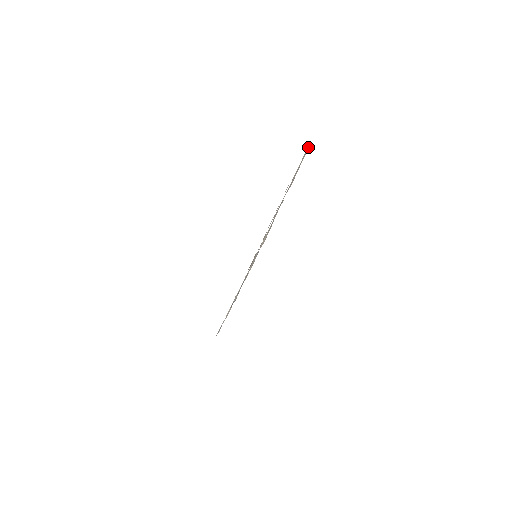
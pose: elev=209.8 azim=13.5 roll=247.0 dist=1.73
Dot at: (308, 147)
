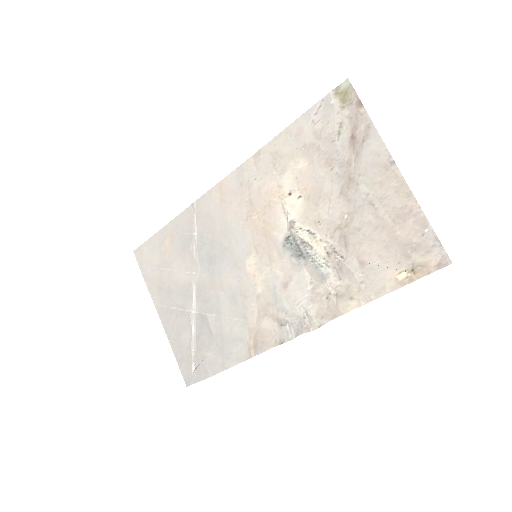
Dot at: (333, 90)
